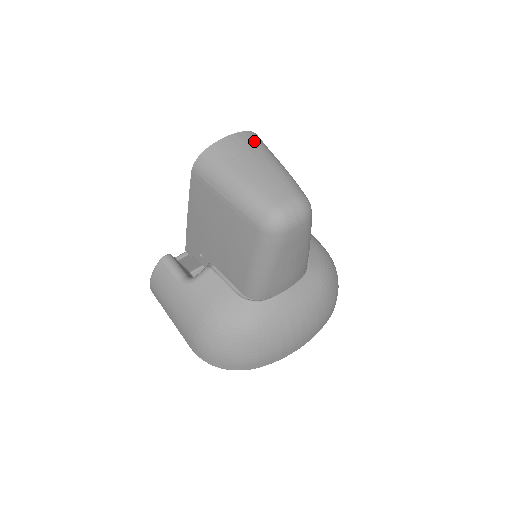
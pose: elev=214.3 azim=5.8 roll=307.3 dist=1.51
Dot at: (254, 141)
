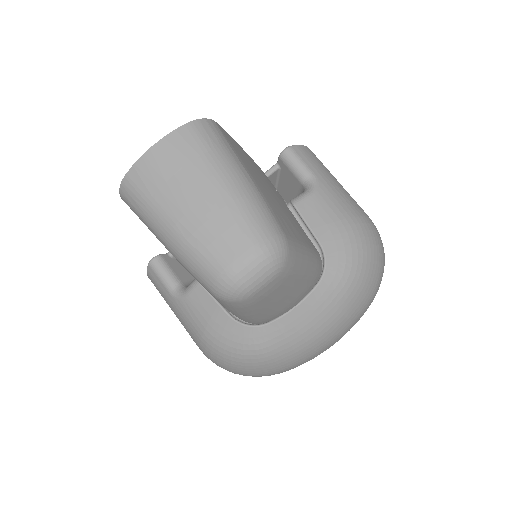
Dot at: (193, 145)
